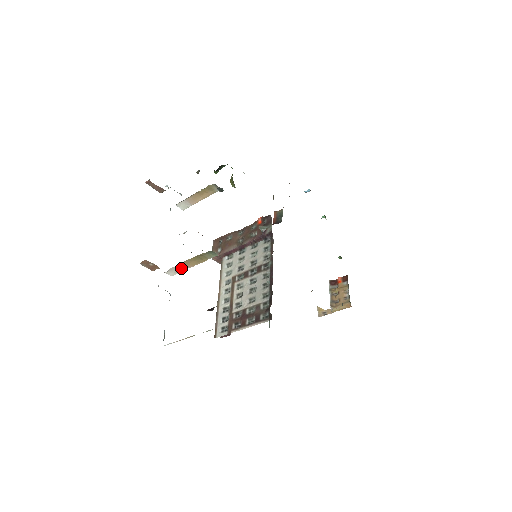
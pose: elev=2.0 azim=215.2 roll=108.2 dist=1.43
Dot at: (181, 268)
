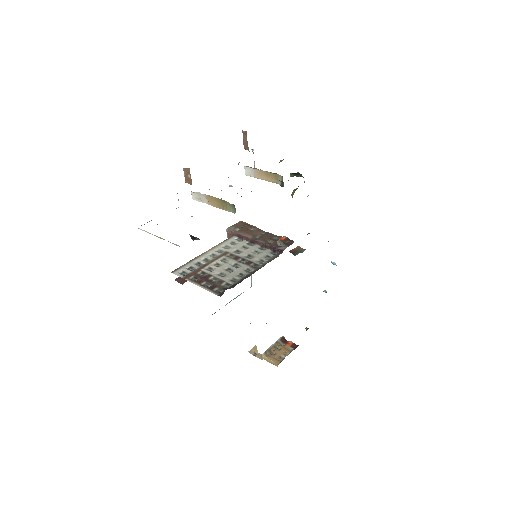
Dot at: (204, 199)
